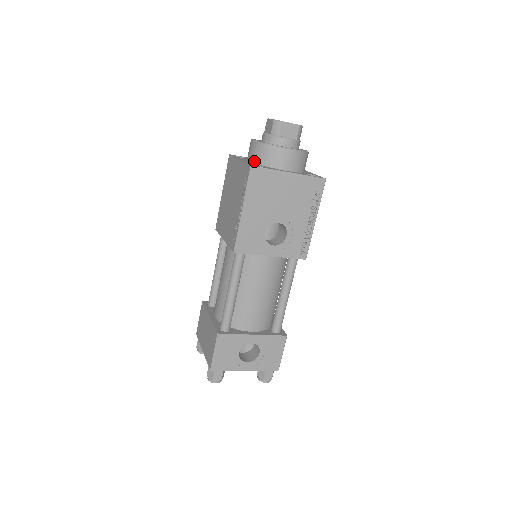
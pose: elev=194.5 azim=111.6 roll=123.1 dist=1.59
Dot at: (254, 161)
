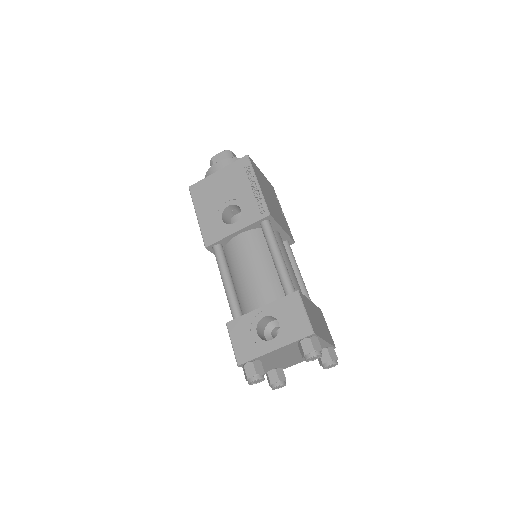
Dot at: occluded
